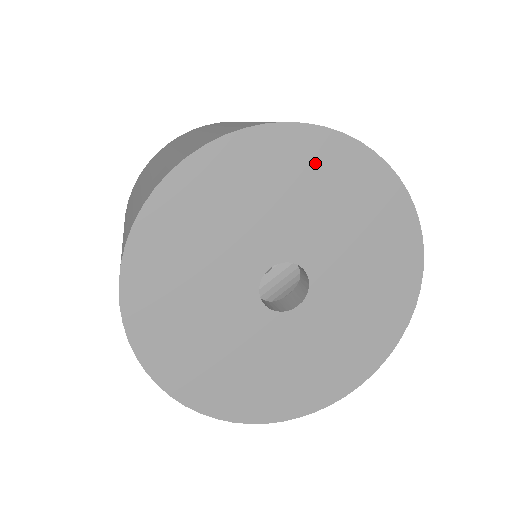
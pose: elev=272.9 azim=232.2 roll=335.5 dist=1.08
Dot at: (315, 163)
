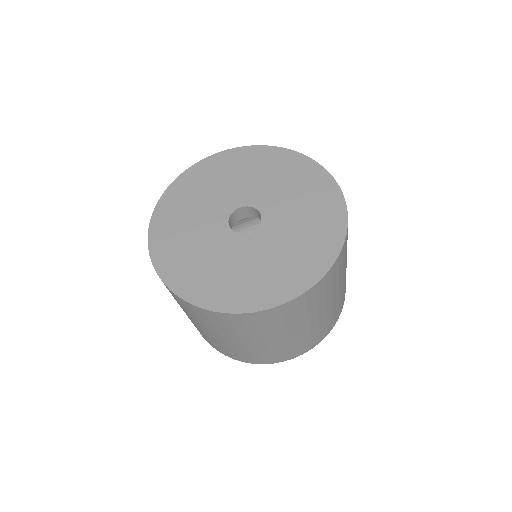
Dot at: (281, 164)
